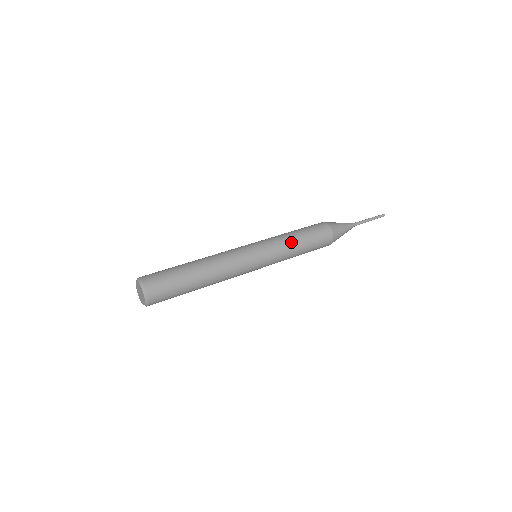
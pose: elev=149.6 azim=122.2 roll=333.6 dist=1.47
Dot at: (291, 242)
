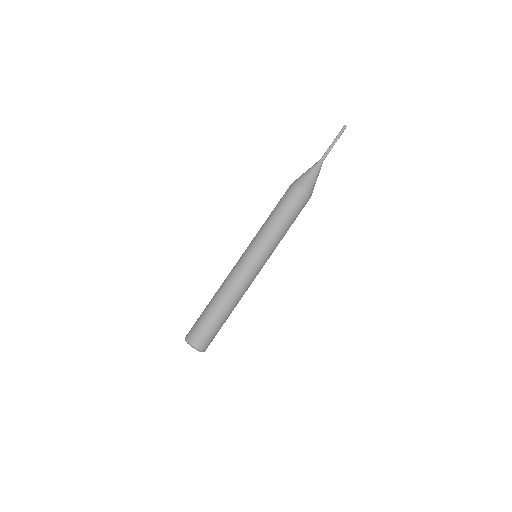
Dot at: (273, 227)
